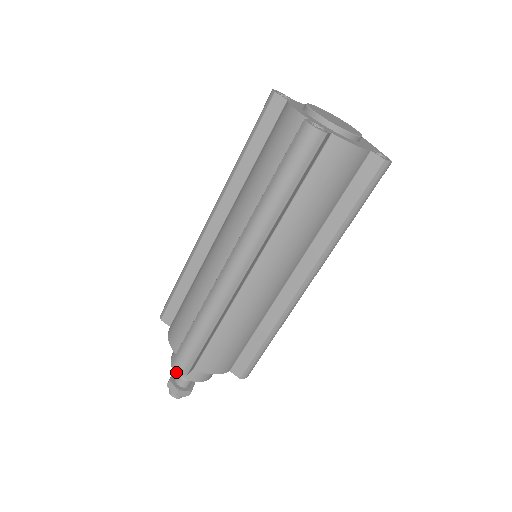
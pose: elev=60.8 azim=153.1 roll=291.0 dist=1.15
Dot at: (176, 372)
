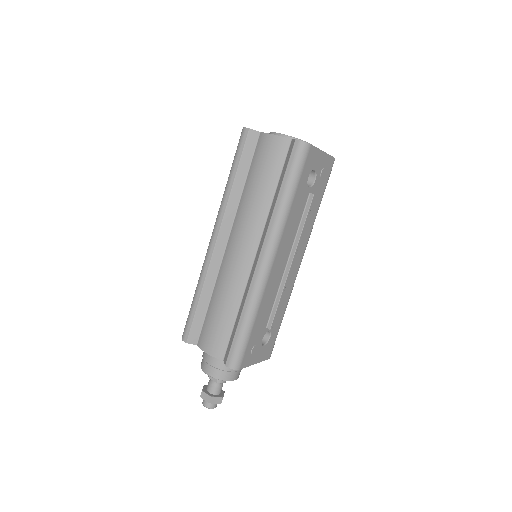
Dot at: (182, 338)
